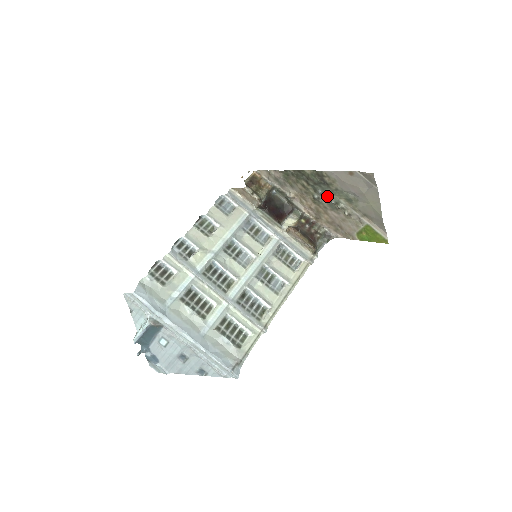
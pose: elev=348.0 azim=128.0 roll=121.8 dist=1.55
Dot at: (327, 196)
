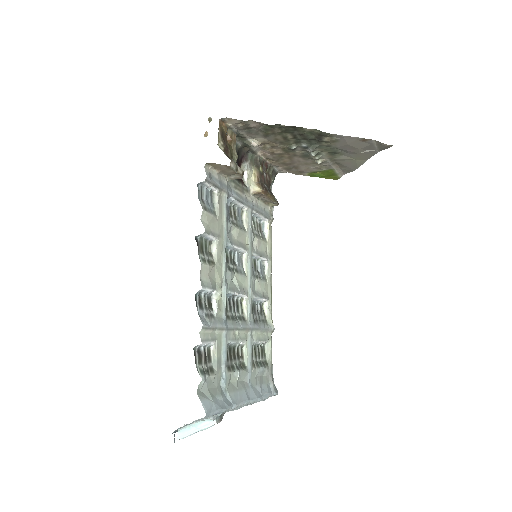
Dot at: occluded
